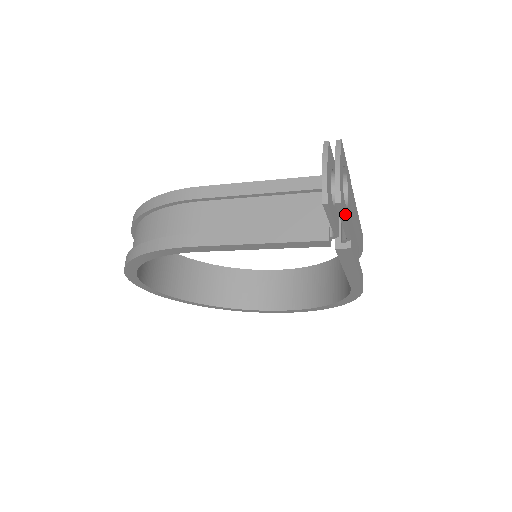
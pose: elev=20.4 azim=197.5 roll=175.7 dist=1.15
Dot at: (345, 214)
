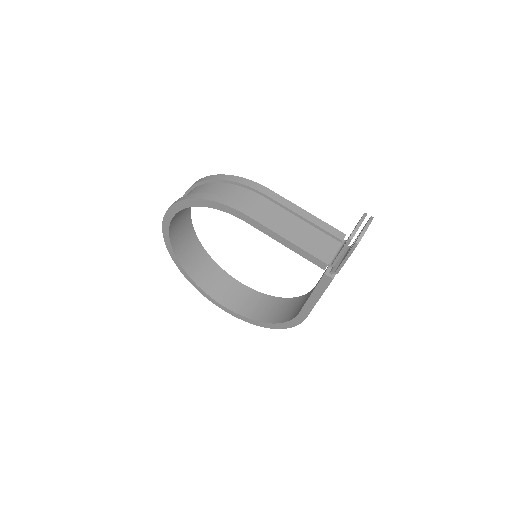
Dot at: occluded
